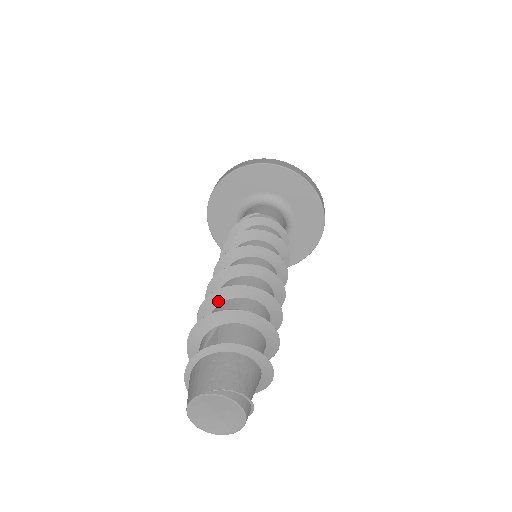
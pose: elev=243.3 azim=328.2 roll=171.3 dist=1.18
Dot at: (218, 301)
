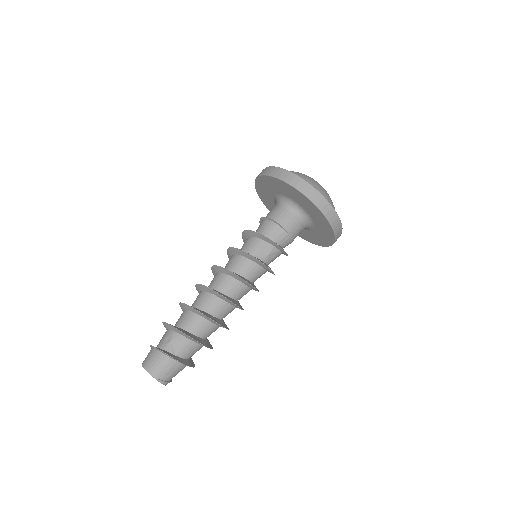
Dot at: (201, 315)
